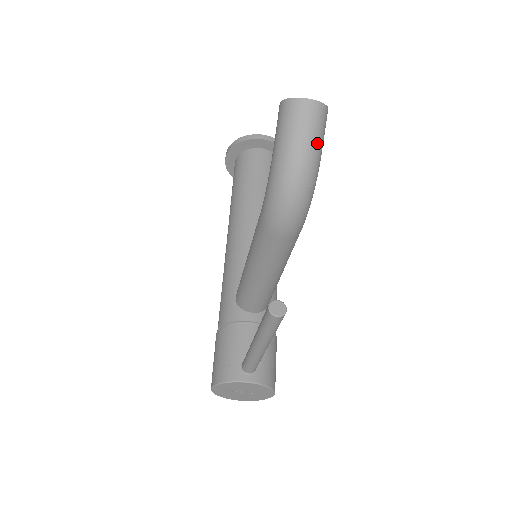
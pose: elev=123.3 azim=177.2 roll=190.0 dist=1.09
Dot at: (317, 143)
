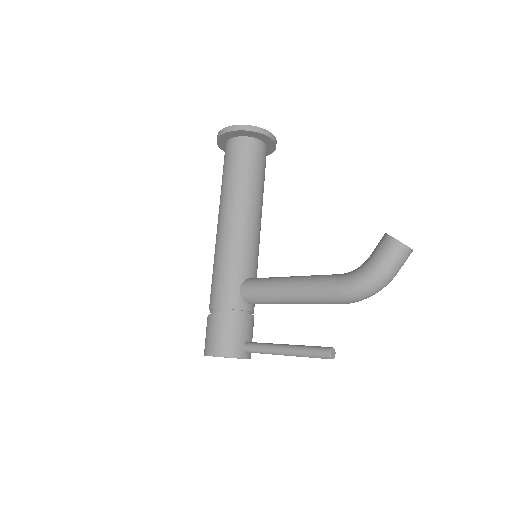
Dot at: (398, 271)
